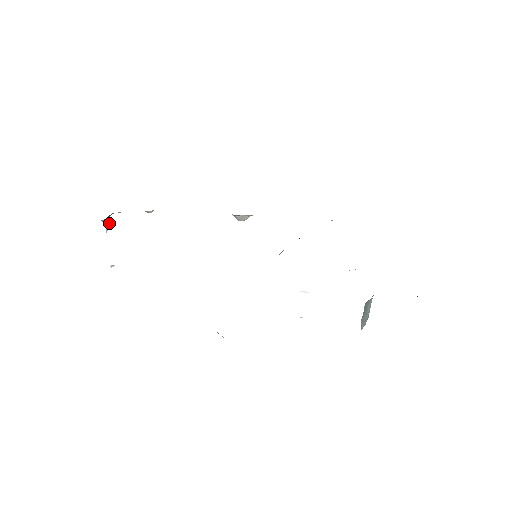
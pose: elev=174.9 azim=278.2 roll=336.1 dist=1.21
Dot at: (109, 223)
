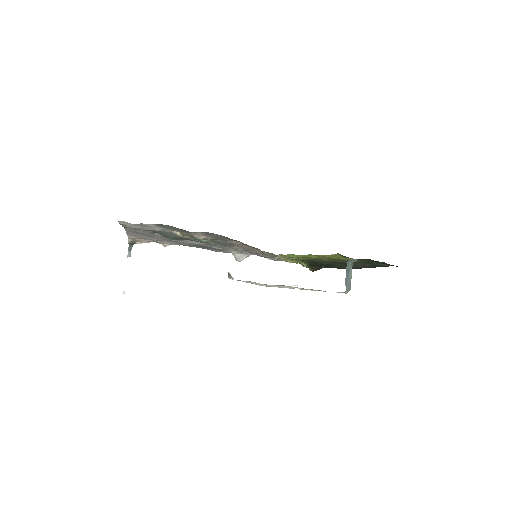
Dot at: occluded
